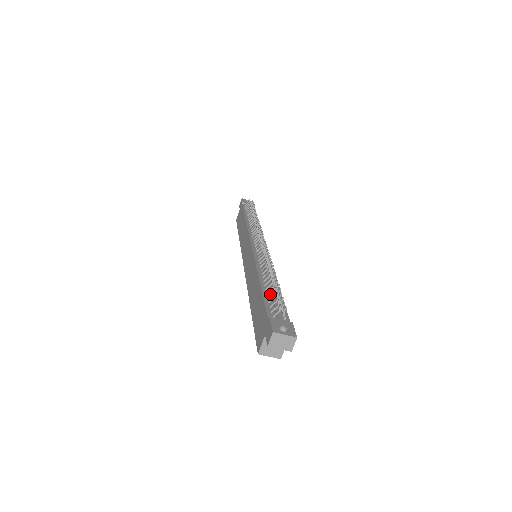
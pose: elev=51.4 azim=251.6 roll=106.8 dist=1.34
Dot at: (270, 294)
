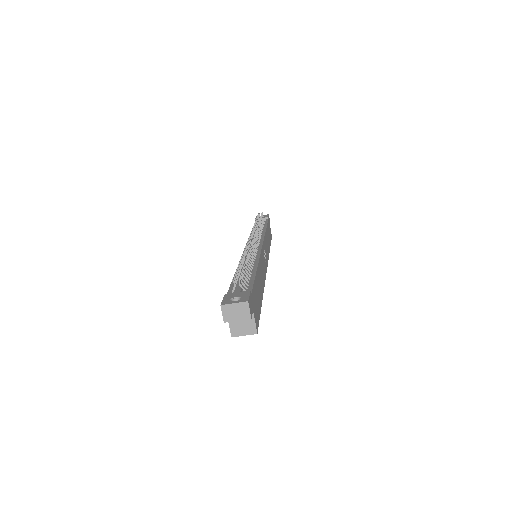
Dot at: occluded
